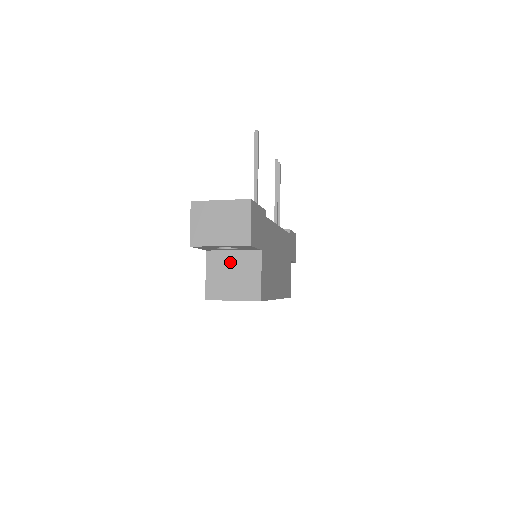
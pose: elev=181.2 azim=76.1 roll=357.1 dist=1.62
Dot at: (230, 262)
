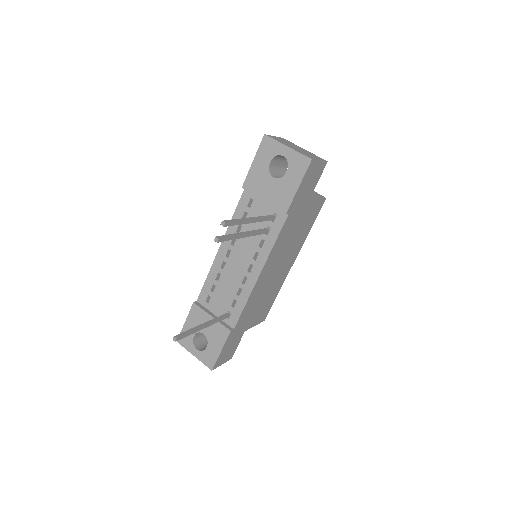
Dot at: occluded
